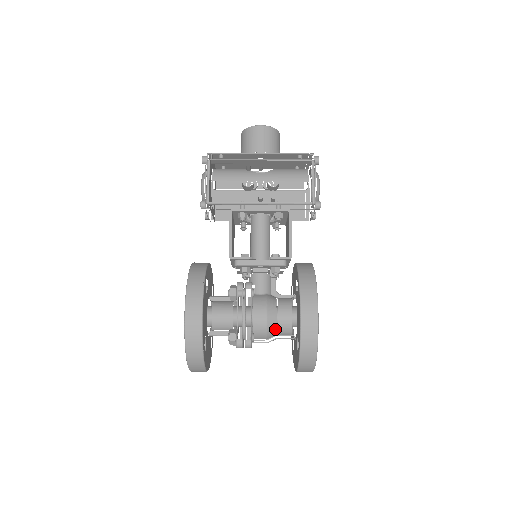
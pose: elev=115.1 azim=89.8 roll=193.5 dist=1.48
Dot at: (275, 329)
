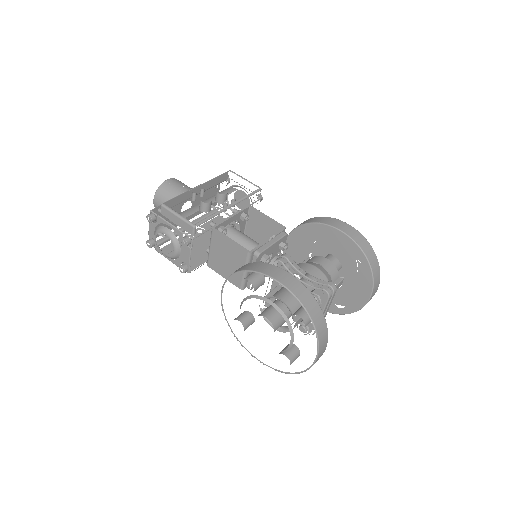
Dot at: (329, 277)
